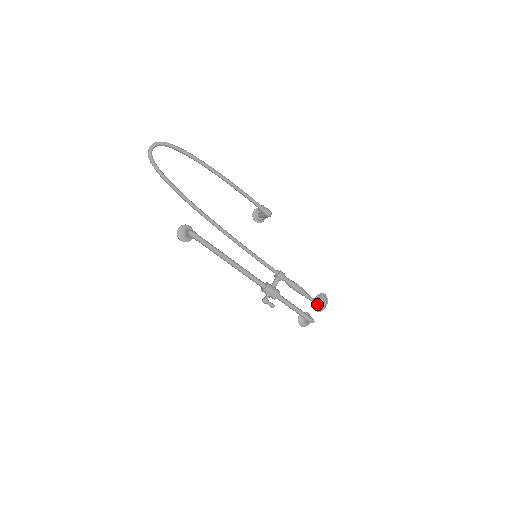
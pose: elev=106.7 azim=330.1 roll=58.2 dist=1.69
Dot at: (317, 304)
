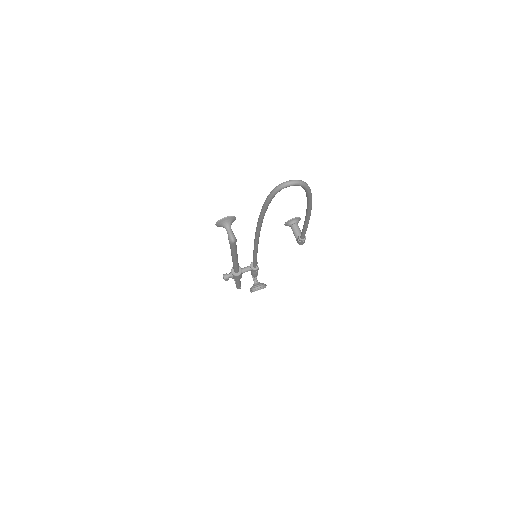
Dot at: occluded
